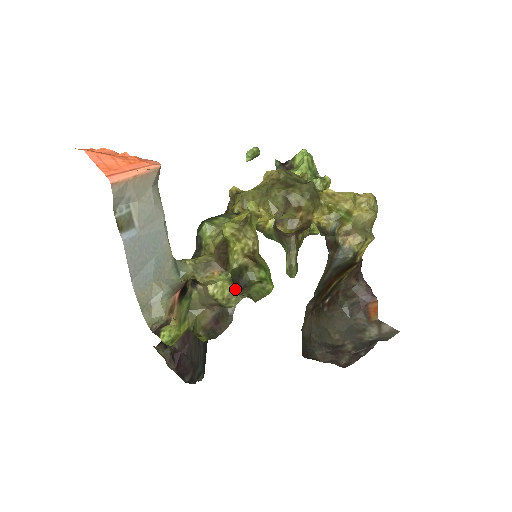
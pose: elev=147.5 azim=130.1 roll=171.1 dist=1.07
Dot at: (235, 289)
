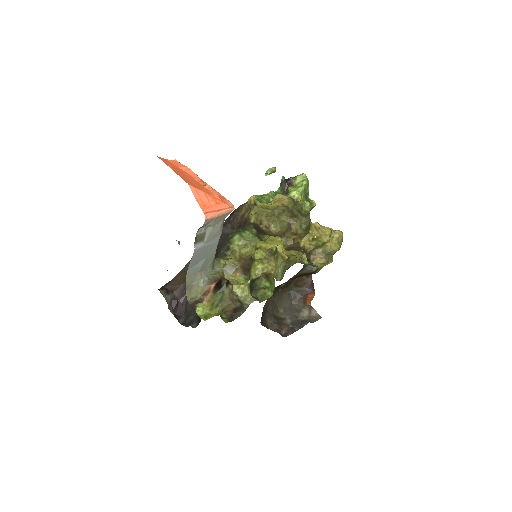
Dot at: (250, 291)
